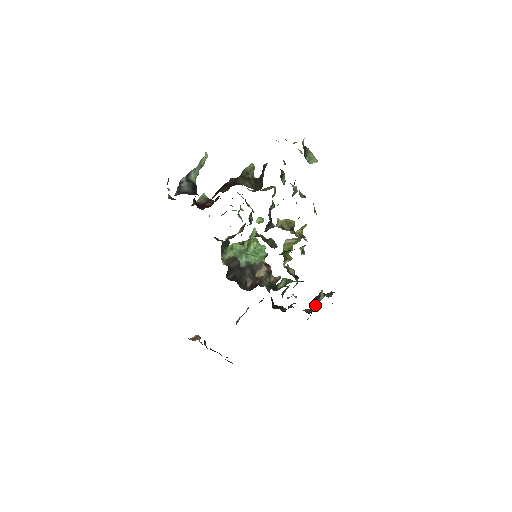
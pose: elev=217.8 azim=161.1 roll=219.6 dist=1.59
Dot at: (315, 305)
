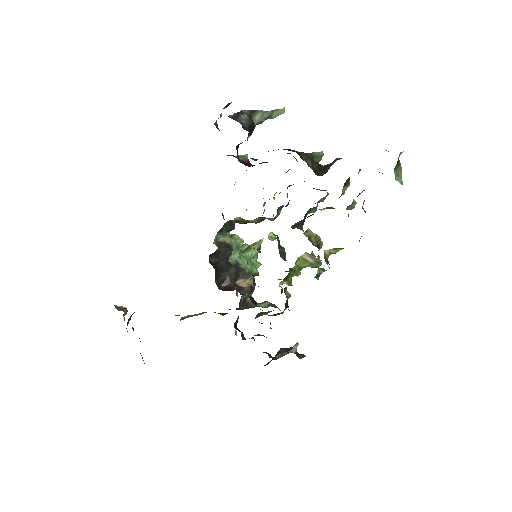
Dot at: (281, 354)
